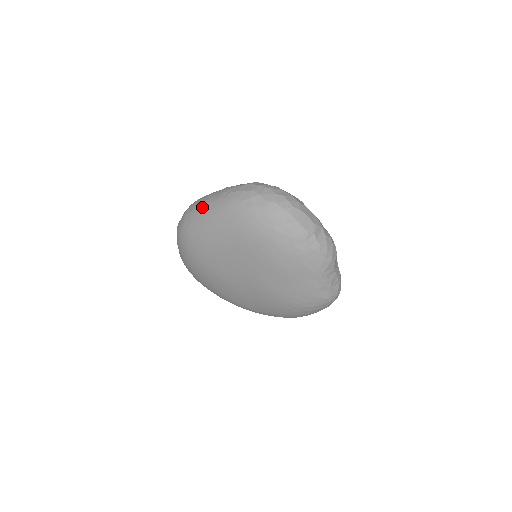
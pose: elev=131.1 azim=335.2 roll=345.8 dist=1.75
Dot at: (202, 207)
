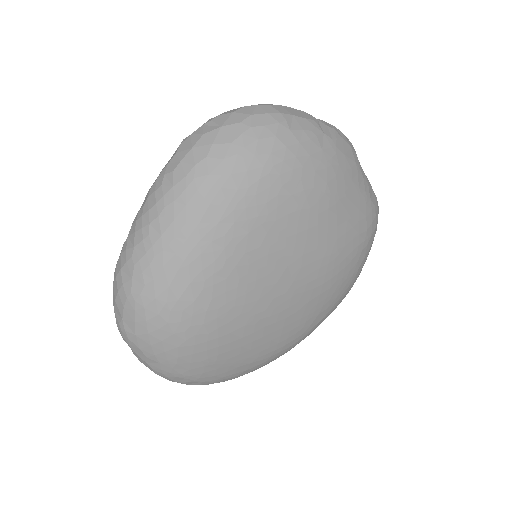
Dot at: (149, 240)
